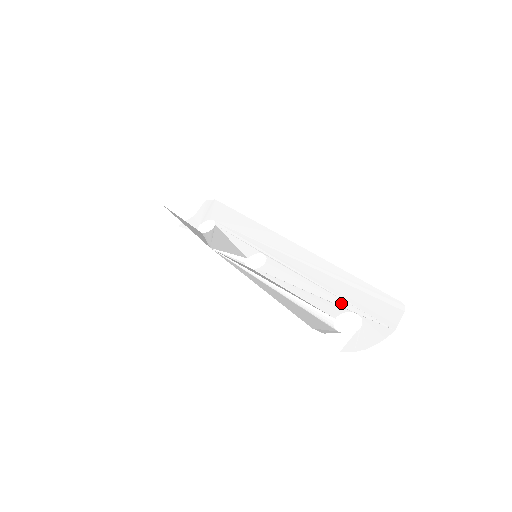
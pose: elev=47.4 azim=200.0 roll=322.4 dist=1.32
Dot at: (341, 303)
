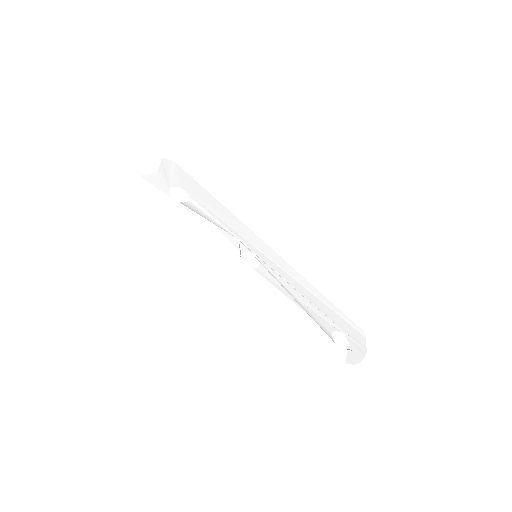
Dot at: (330, 322)
